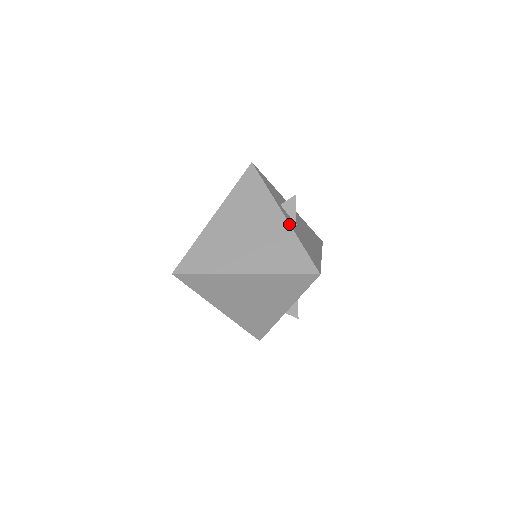
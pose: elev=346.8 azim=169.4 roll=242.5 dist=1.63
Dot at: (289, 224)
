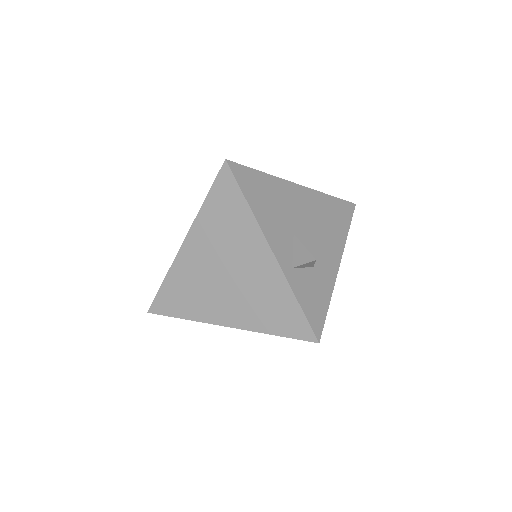
Dot at: occluded
